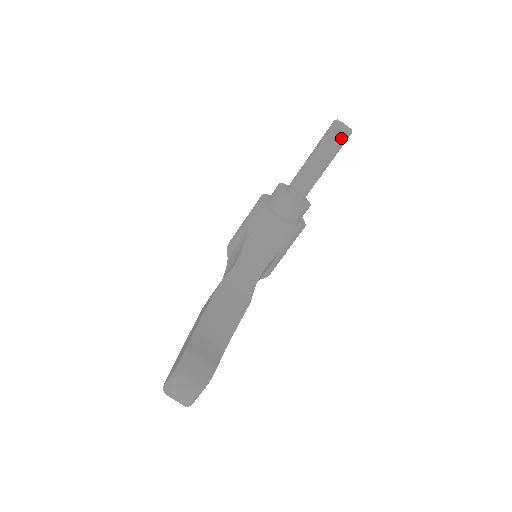
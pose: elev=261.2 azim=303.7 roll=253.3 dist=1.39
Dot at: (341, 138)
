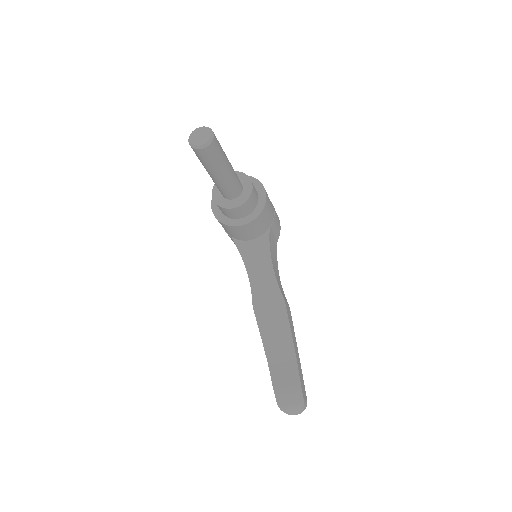
Dot at: (211, 153)
